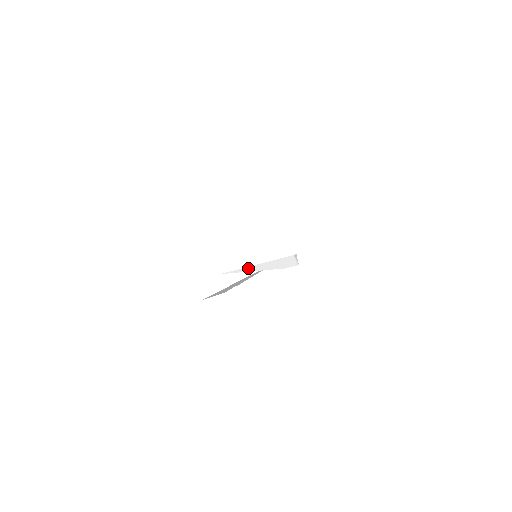
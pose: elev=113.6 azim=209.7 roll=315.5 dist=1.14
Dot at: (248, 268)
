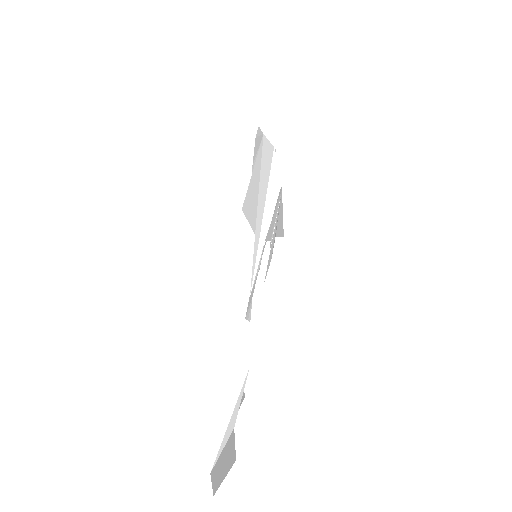
Dot at: (258, 252)
